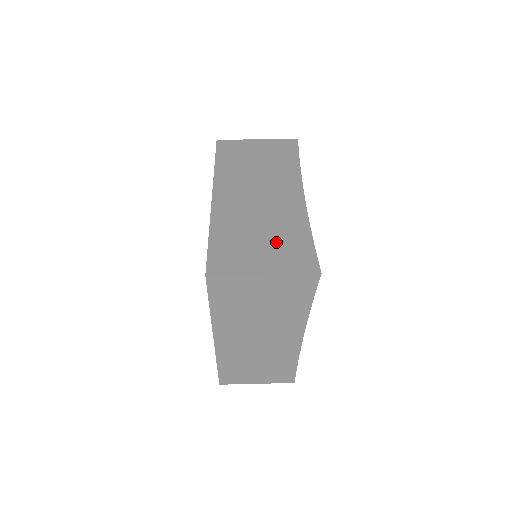
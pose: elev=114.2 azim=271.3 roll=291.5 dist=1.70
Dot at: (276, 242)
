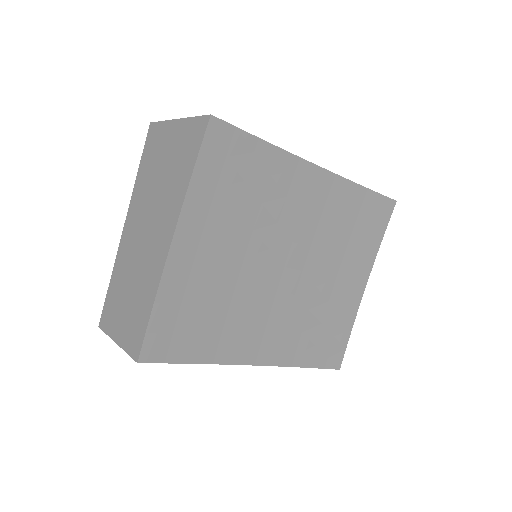
Dot at: occluded
